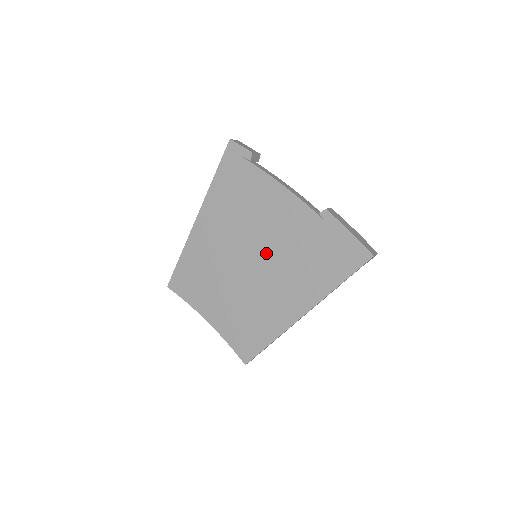
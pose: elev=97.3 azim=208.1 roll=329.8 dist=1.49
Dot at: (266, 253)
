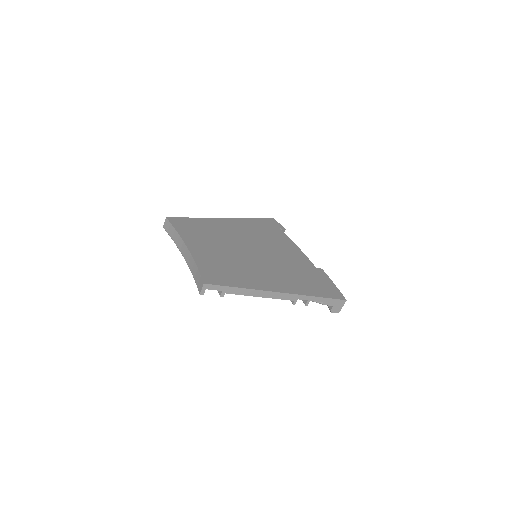
Dot at: (269, 256)
